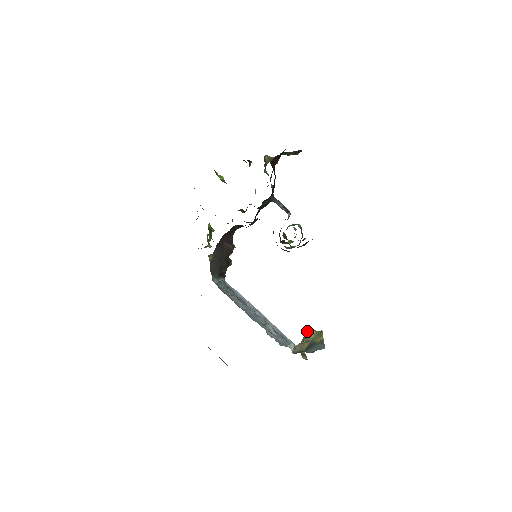
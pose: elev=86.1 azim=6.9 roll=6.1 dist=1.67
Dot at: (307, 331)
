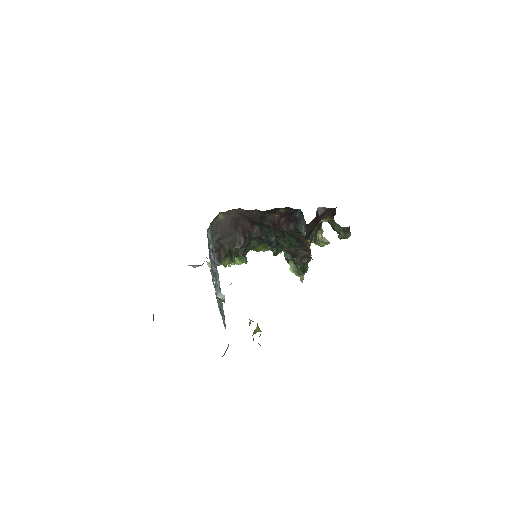
Dot at: occluded
